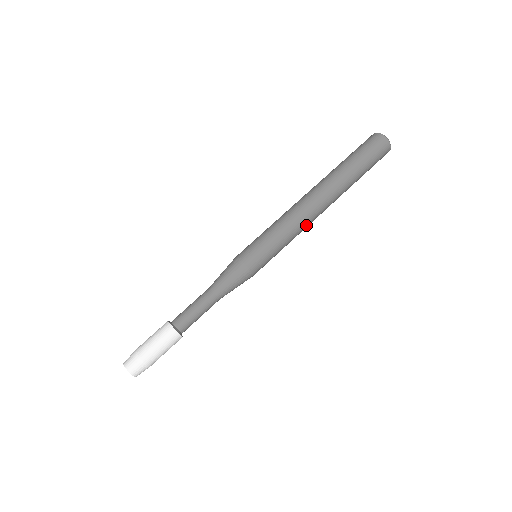
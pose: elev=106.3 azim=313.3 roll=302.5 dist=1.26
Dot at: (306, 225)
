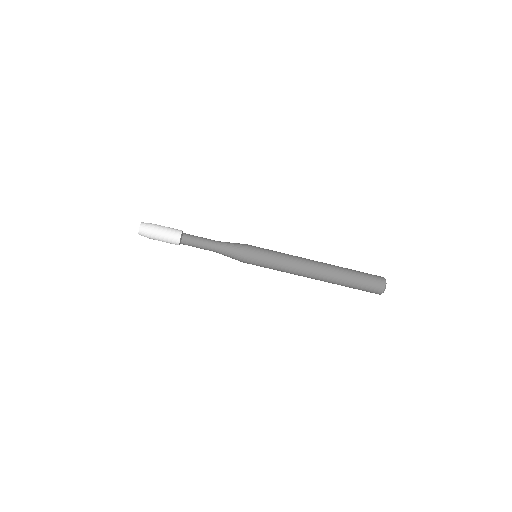
Dot at: (295, 273)
